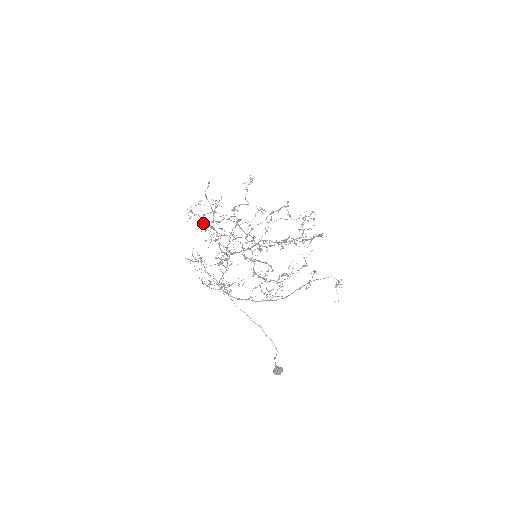
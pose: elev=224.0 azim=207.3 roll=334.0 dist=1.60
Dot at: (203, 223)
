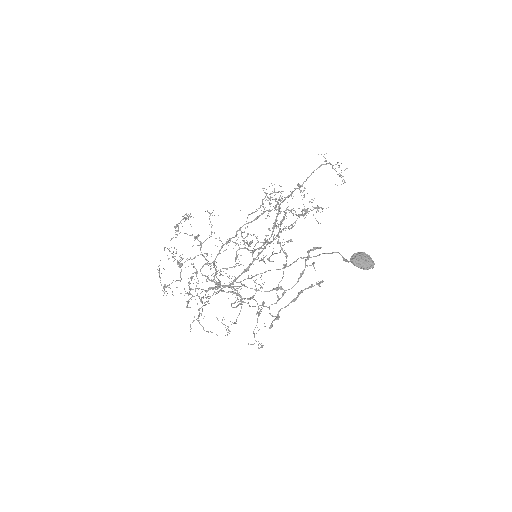
Dot at: (179, 280)
